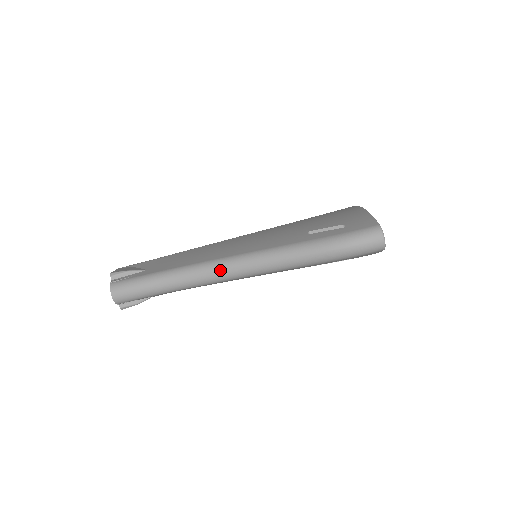
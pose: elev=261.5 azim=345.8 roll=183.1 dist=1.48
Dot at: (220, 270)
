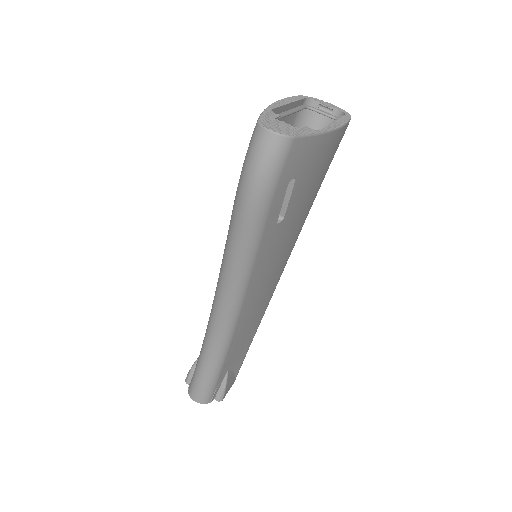
Dot at: (220, 314)
